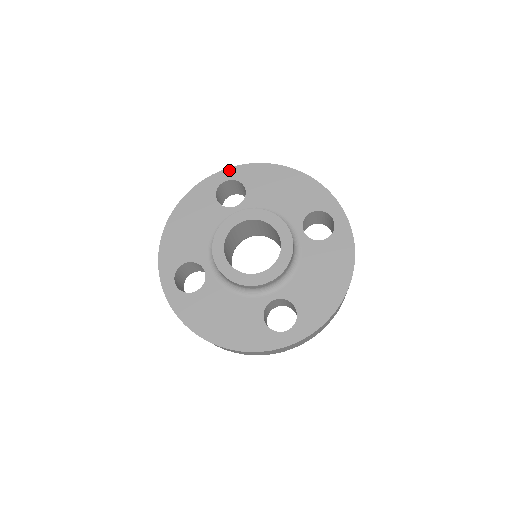
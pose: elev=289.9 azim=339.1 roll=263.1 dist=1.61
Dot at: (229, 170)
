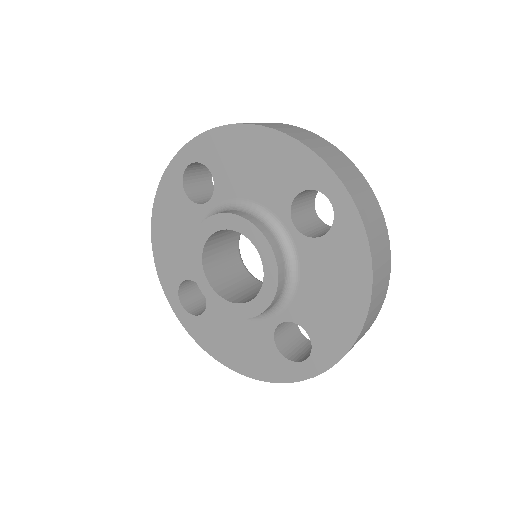
Dot at: (186, 148)
